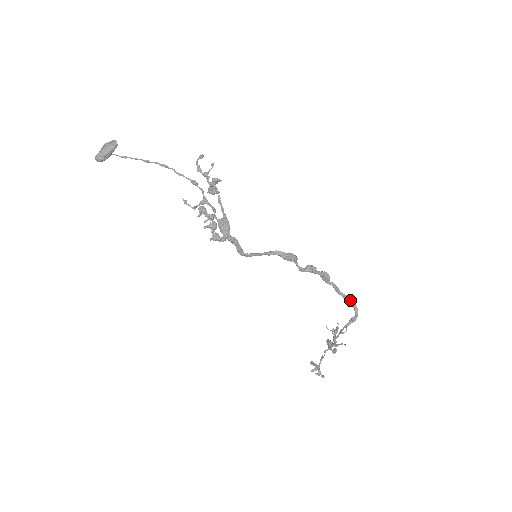
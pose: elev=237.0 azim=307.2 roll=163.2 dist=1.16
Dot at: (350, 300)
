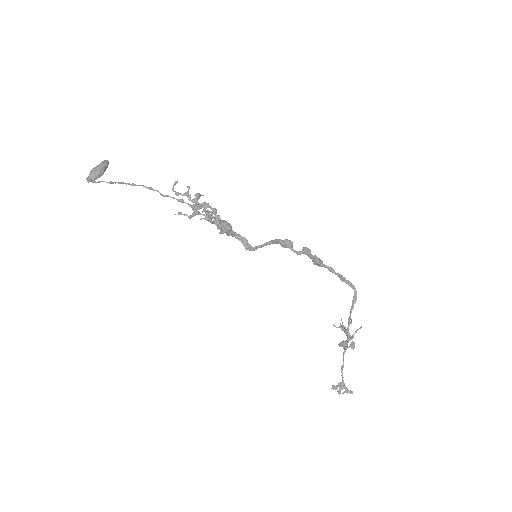
Dot at: (345, 279)
